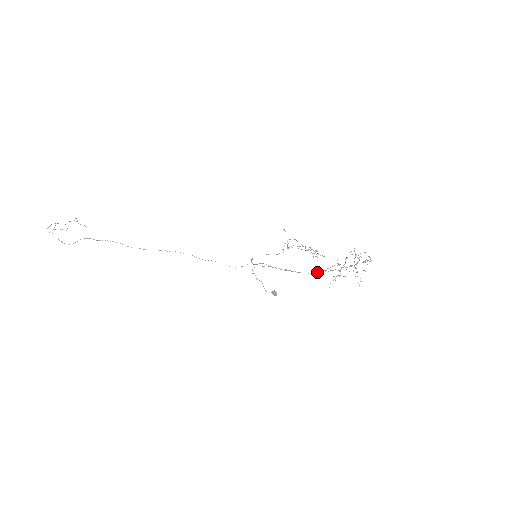
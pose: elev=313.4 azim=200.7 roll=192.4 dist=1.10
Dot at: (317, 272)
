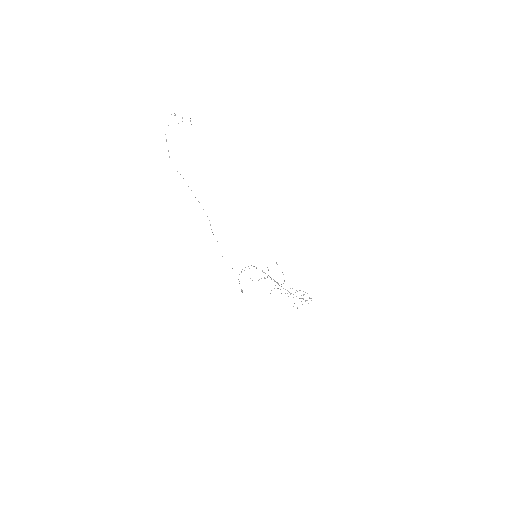
Dot at: occluded
